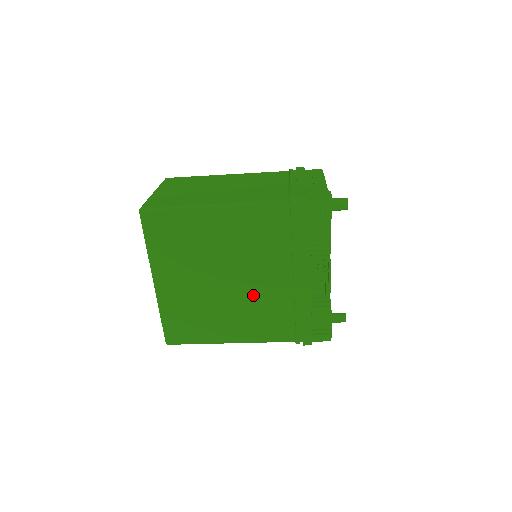
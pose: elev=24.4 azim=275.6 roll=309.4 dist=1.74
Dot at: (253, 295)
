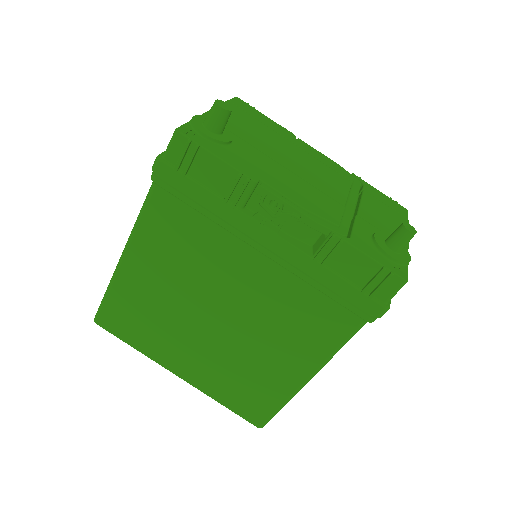
Dot at: (255, 310)
